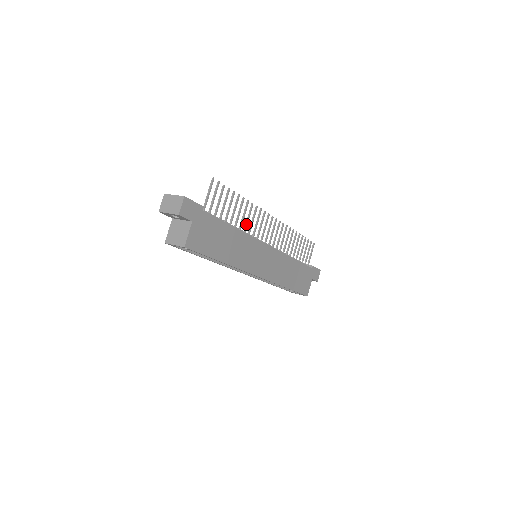
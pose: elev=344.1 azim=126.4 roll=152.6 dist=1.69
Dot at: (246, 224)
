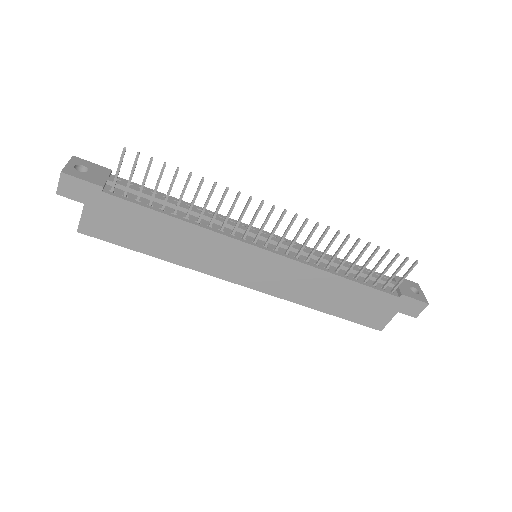
Dot at: (213, 215)
